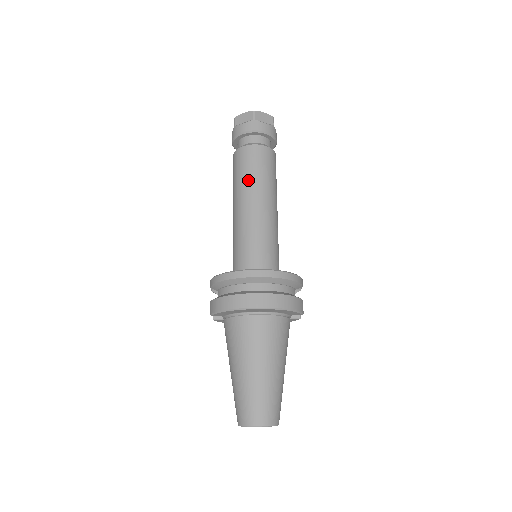
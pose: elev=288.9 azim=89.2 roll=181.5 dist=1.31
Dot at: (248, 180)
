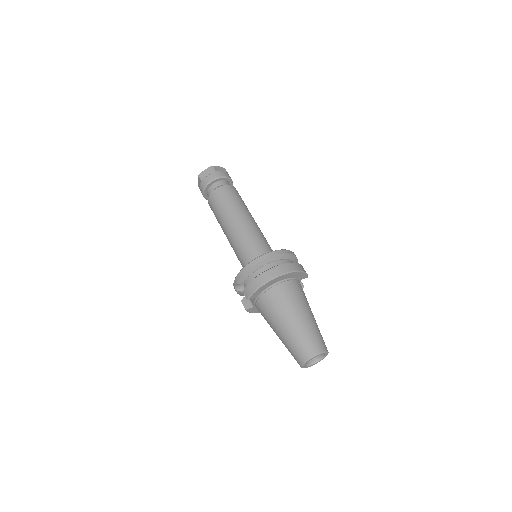
Dot at: (230, 208)
